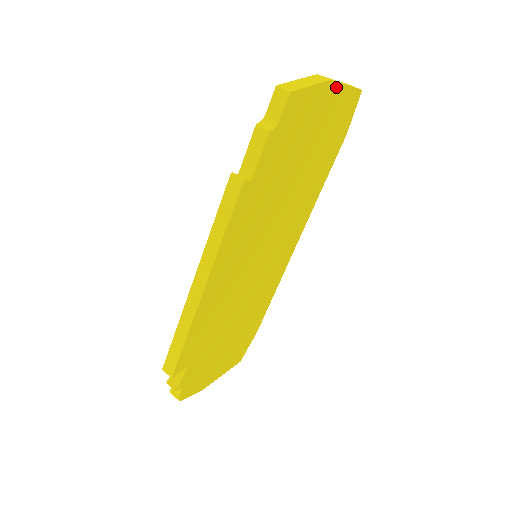
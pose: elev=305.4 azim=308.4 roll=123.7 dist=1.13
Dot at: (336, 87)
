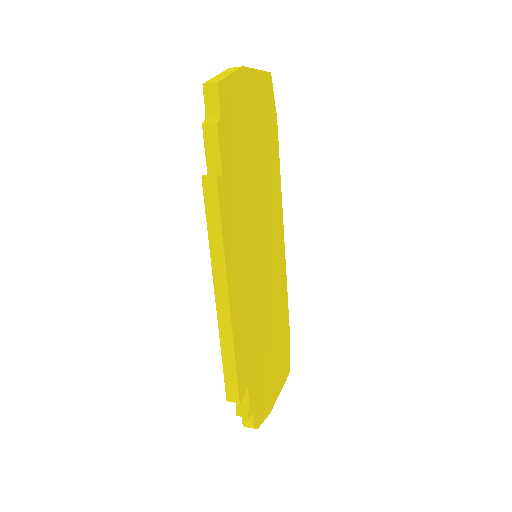
Dot at: (250, 72)
